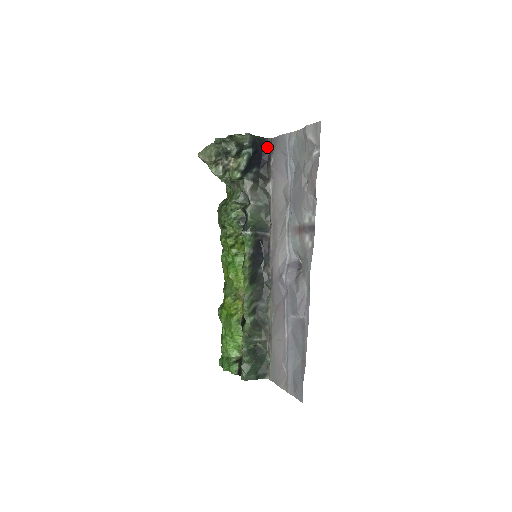
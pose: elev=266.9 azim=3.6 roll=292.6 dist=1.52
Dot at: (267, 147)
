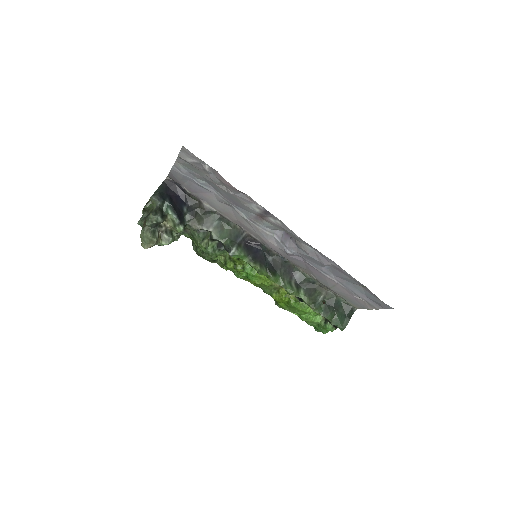
Dot at: (172, 185)
